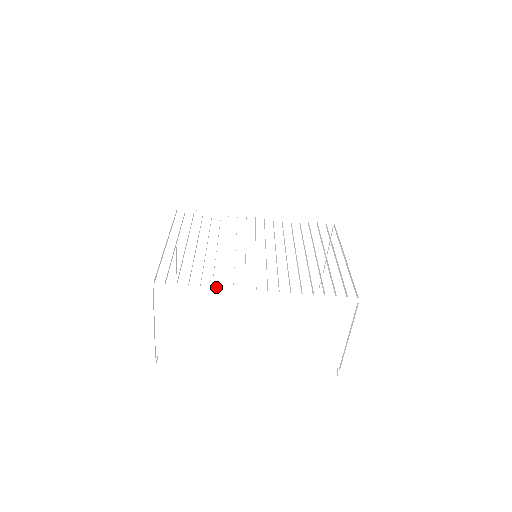
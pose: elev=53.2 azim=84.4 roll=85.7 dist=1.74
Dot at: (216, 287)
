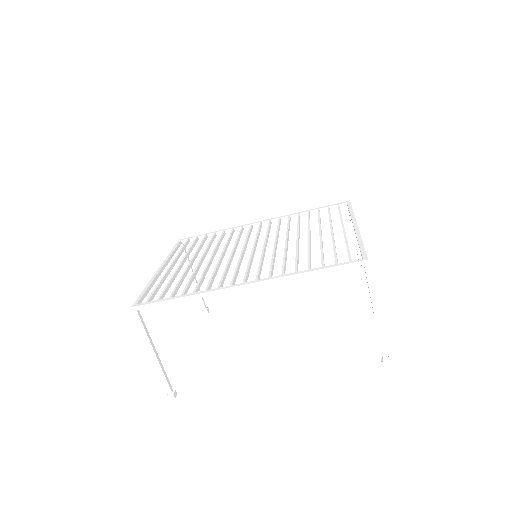
Dot at: occluded
